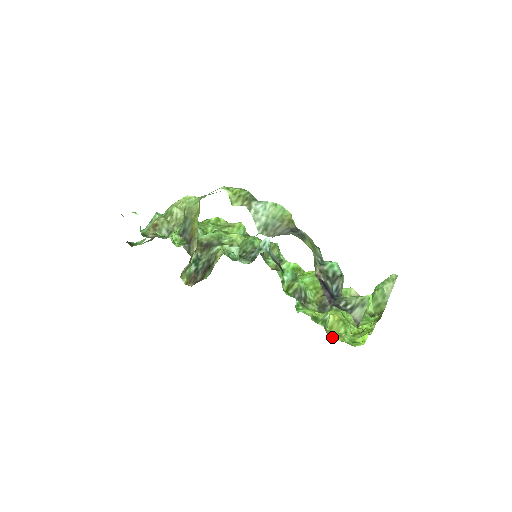
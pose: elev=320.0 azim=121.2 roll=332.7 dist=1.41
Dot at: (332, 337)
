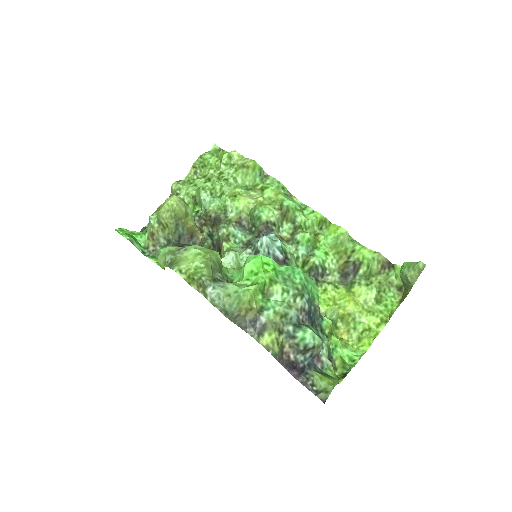
Dot at: (340, 332)
